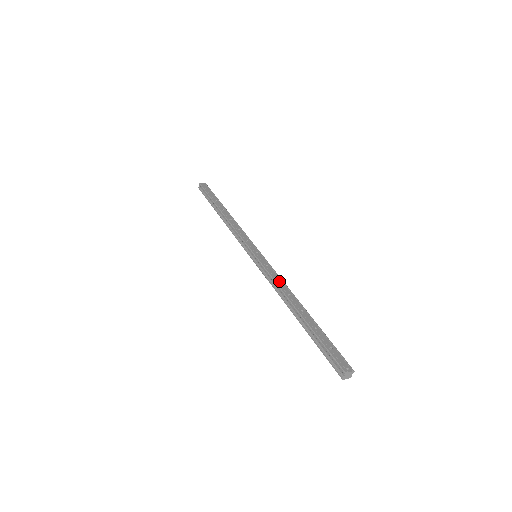
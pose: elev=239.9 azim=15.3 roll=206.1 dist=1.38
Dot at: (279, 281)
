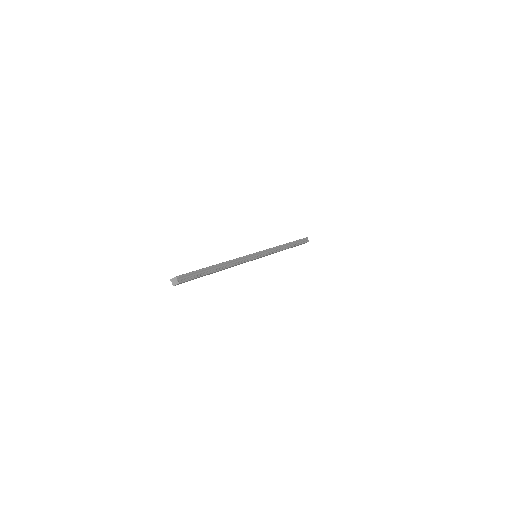
Dot at: occluded
